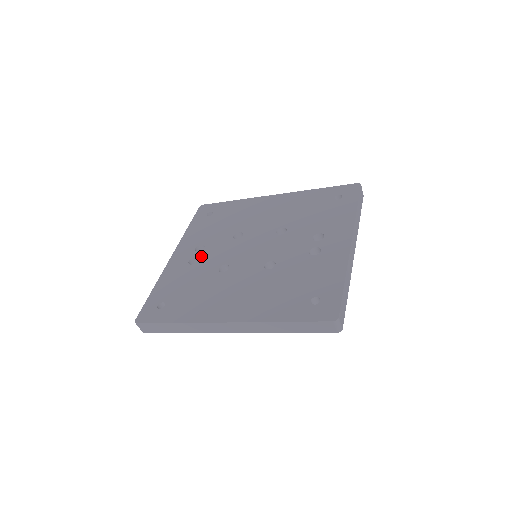
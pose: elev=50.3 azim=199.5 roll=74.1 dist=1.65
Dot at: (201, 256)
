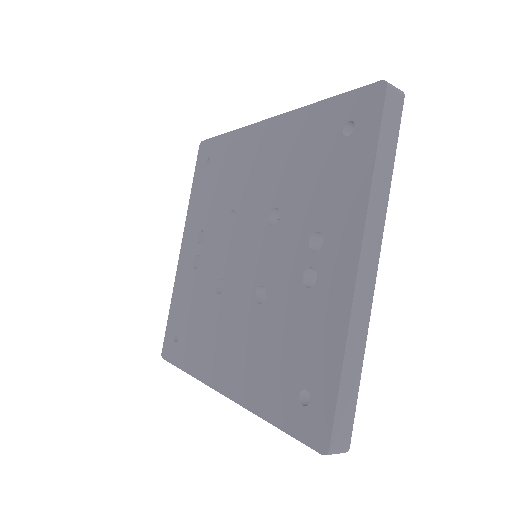
Dot at: (201, 255)
